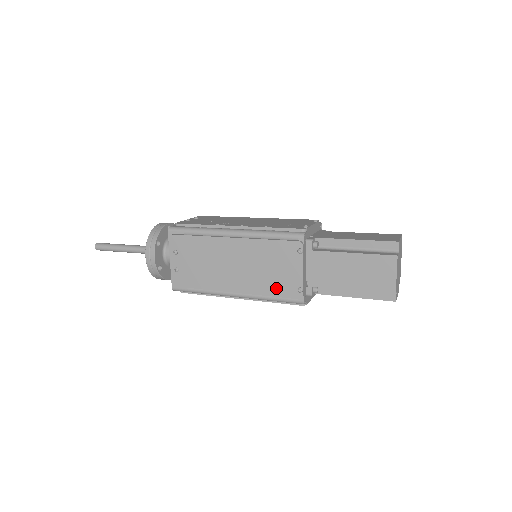
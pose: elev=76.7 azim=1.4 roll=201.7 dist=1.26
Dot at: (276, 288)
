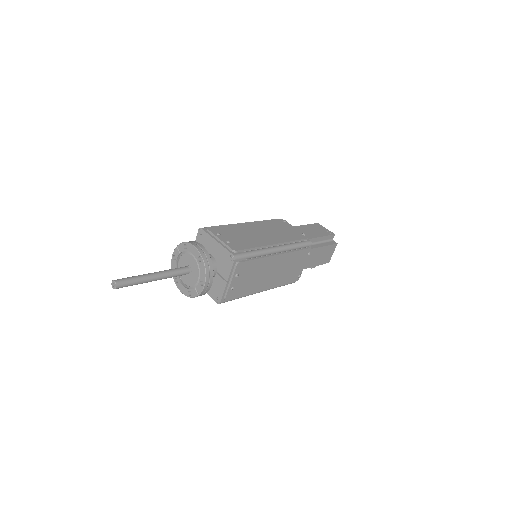
Dot at: (293, 237)
